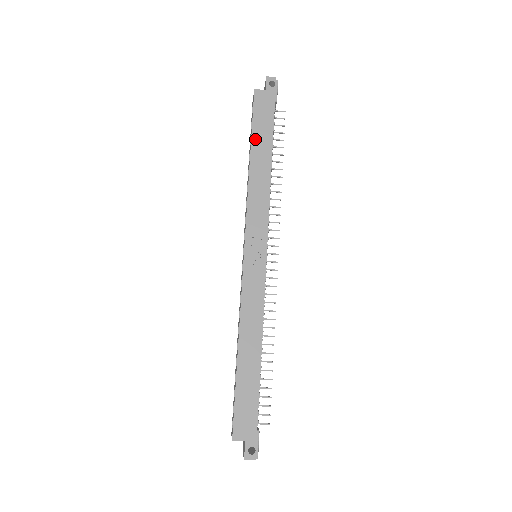
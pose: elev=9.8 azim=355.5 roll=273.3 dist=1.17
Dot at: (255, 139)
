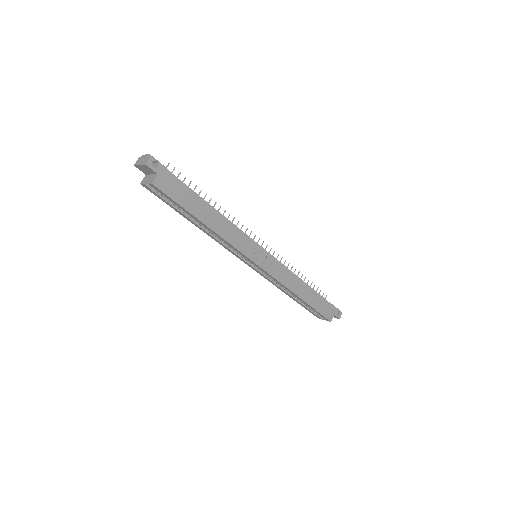
Dot at: (193, 211)
